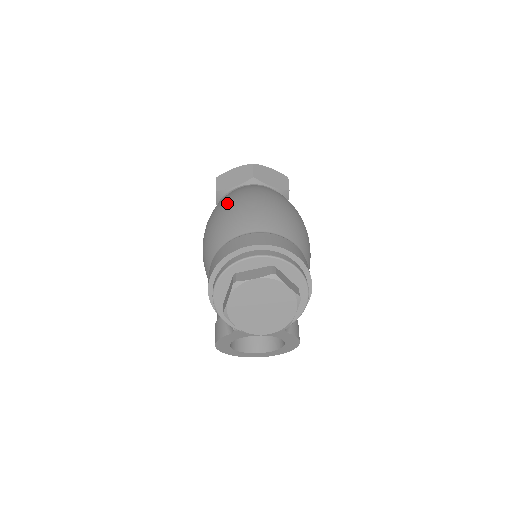
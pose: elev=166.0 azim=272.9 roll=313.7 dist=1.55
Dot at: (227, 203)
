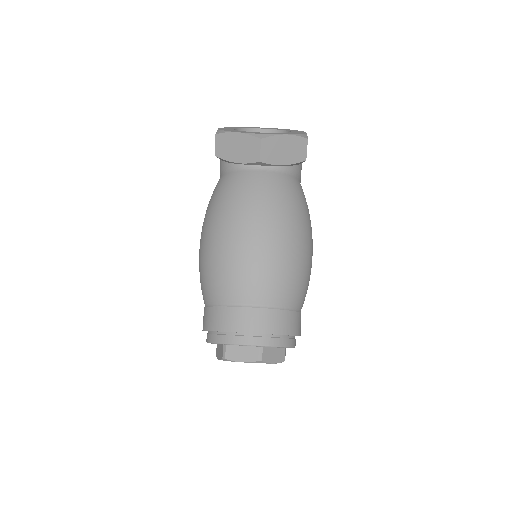
Dot at: (223, 233)
